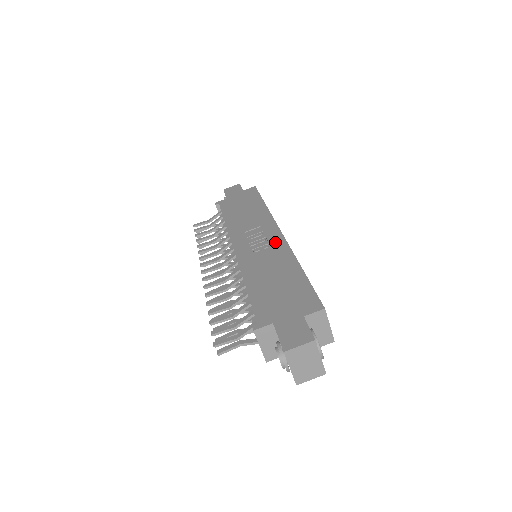
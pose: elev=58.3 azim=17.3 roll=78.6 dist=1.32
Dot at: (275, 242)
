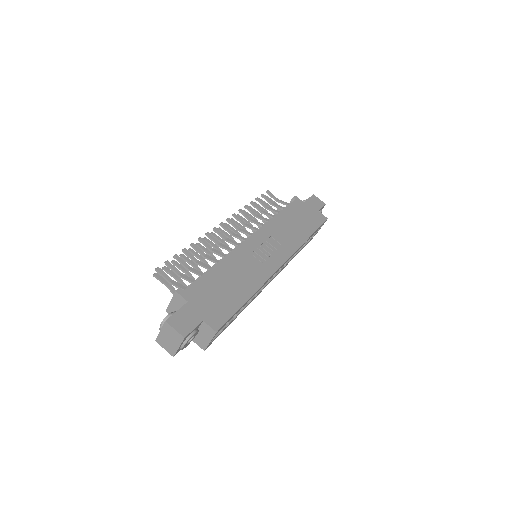
Dot at: (269, 265)
